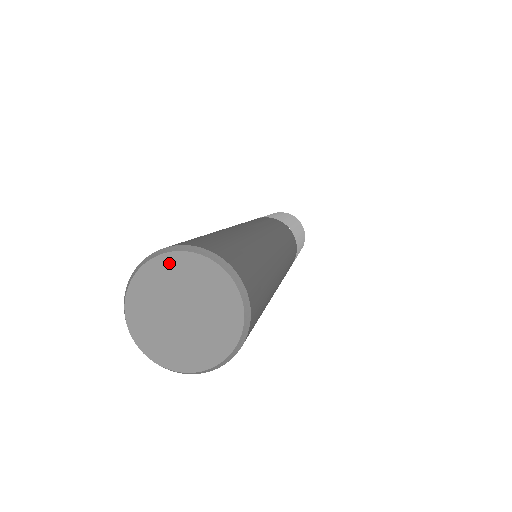
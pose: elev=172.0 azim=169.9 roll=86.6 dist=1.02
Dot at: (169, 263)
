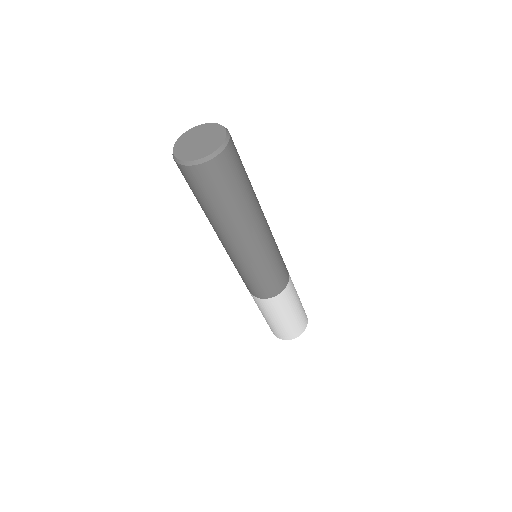
Dot at: (208, 126)
